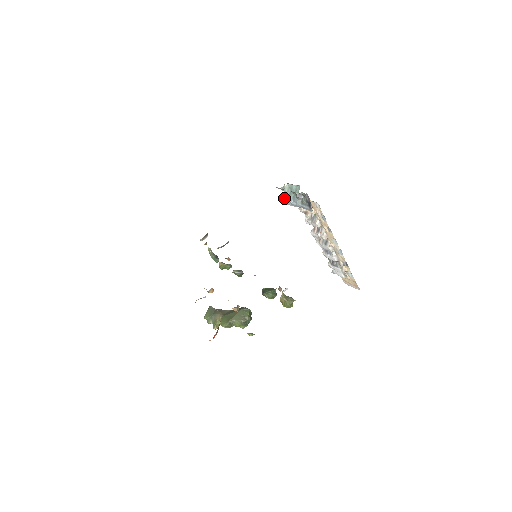
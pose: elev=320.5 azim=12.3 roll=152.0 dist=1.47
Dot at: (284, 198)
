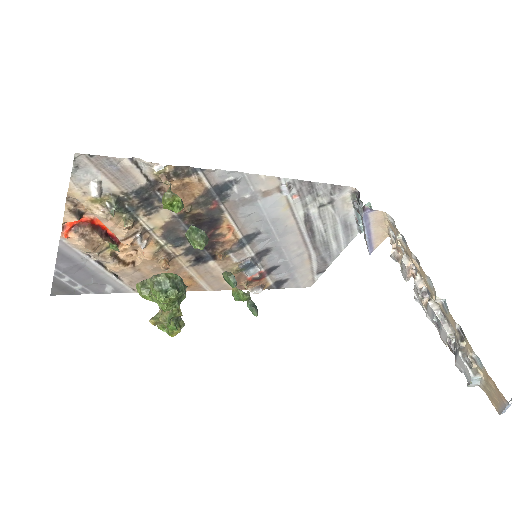
Dot at: occluded
